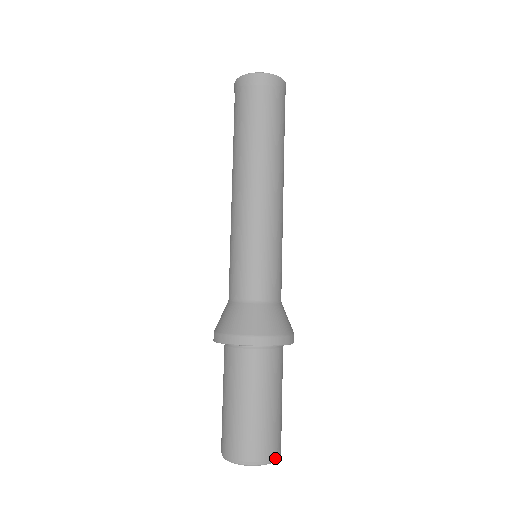
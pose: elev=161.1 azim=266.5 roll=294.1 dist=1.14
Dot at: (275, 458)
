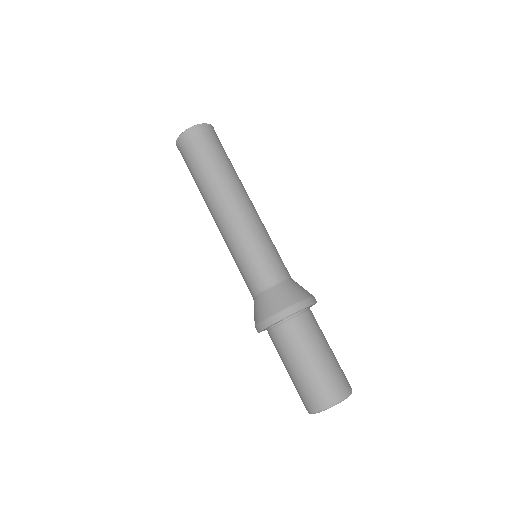
Dot at: occluded
